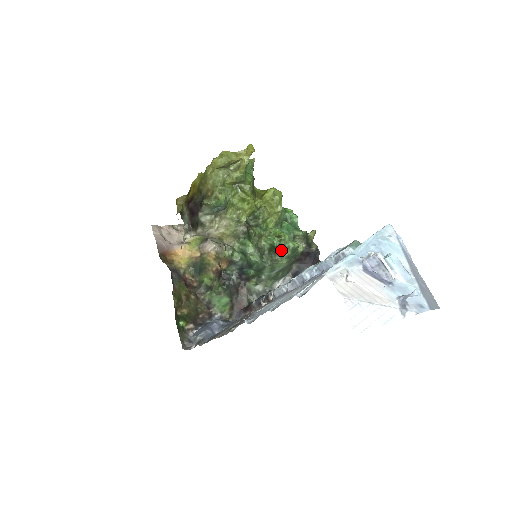
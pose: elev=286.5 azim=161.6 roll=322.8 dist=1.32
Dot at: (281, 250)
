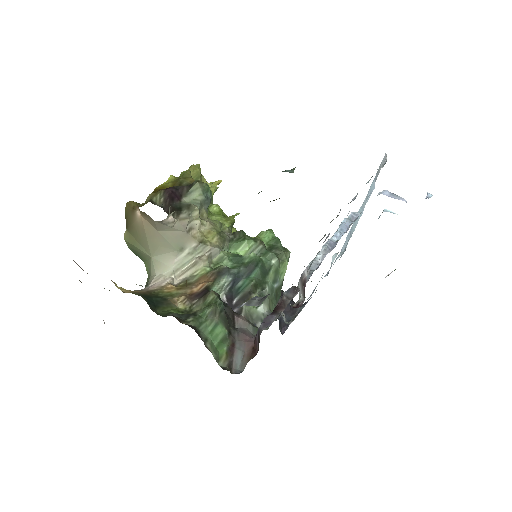
Dot at: occluded
